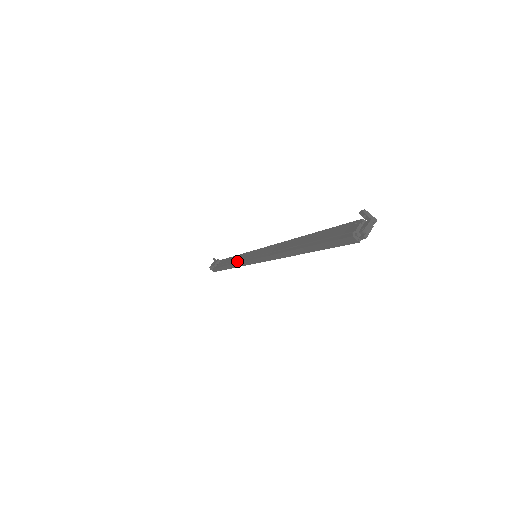
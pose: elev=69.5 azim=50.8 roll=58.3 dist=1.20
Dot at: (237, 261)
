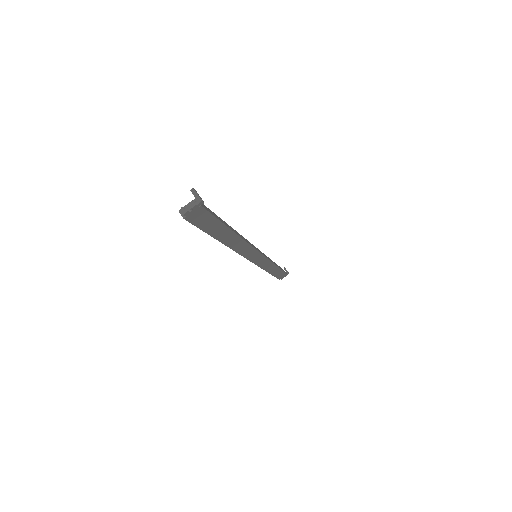
Dot at: occluded
